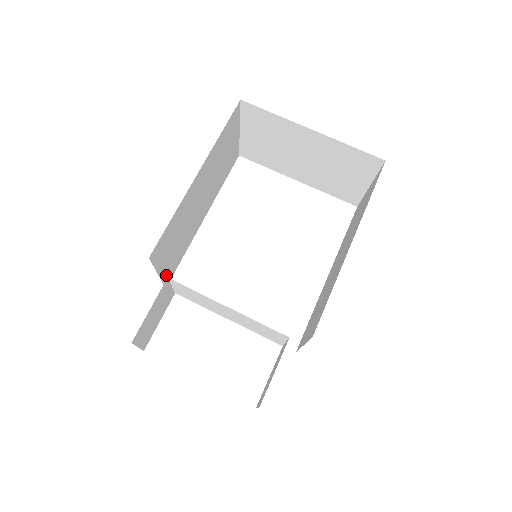
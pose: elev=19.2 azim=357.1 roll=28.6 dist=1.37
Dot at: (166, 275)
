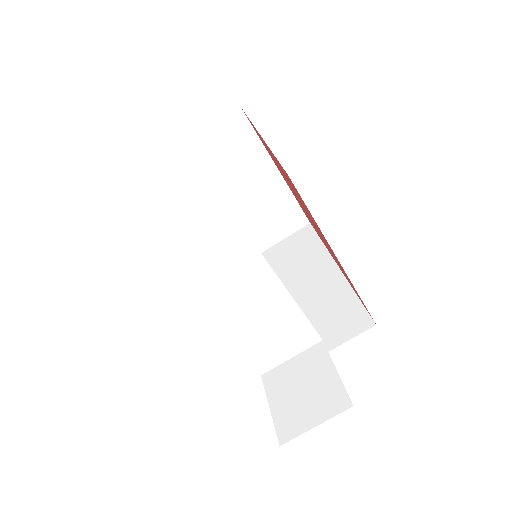
Dot at: occluded
